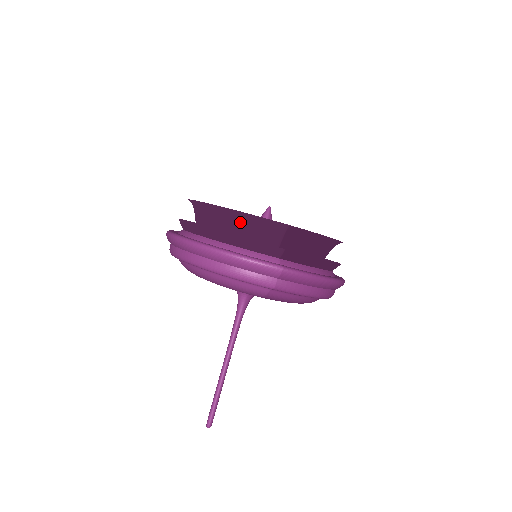
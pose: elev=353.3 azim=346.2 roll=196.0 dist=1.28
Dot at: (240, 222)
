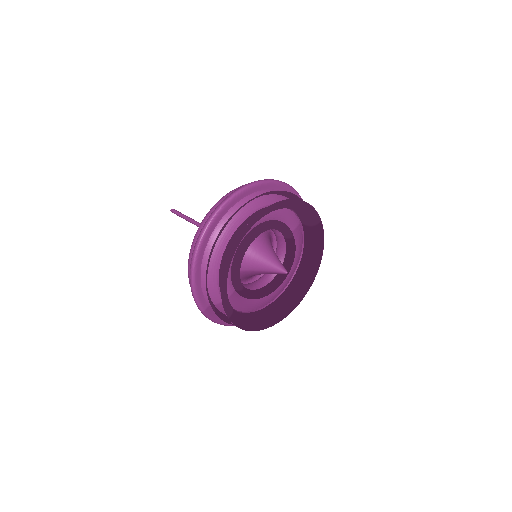
Dot at: occluded
